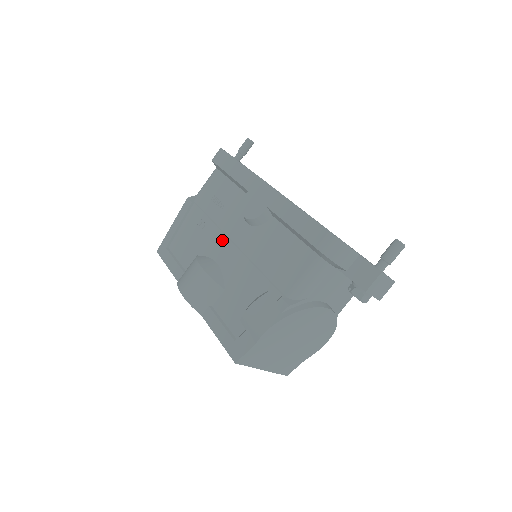
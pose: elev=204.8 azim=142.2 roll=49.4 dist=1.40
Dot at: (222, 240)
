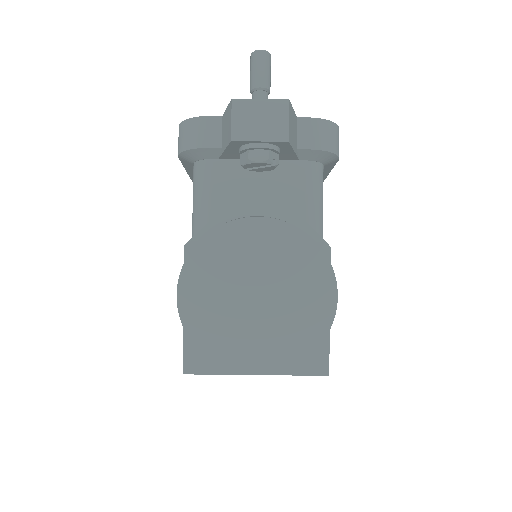
Dot at: occluded
